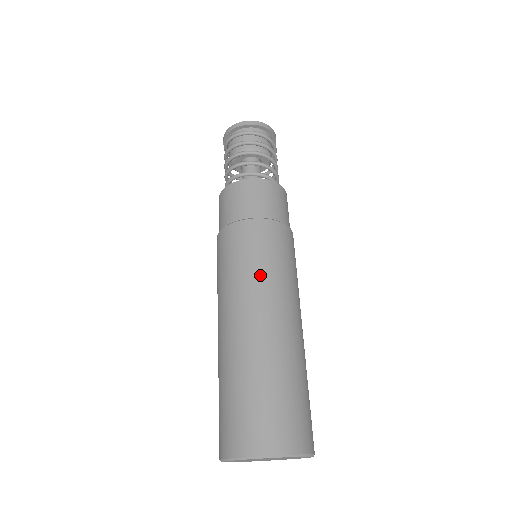
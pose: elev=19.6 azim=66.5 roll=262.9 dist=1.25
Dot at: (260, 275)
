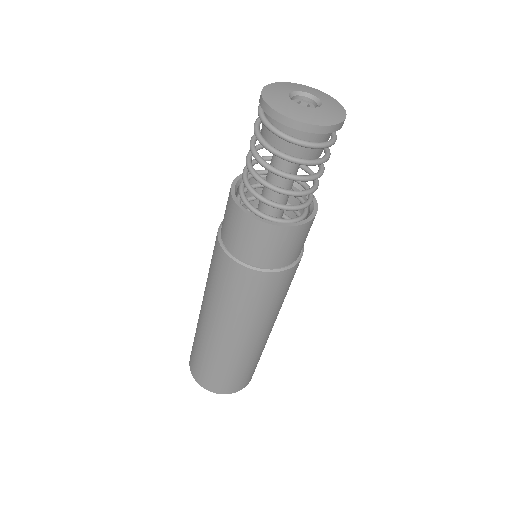
Dot at: (243, 315)
